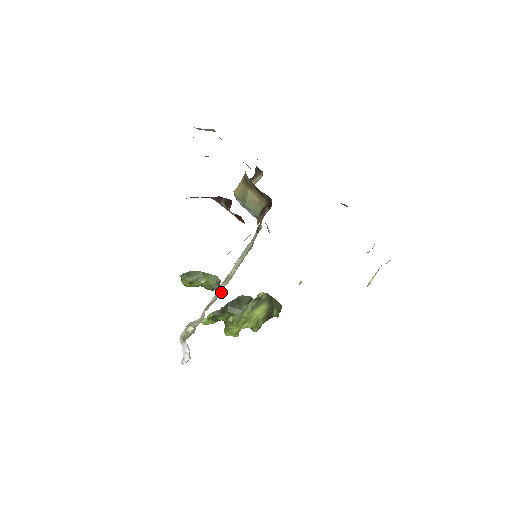
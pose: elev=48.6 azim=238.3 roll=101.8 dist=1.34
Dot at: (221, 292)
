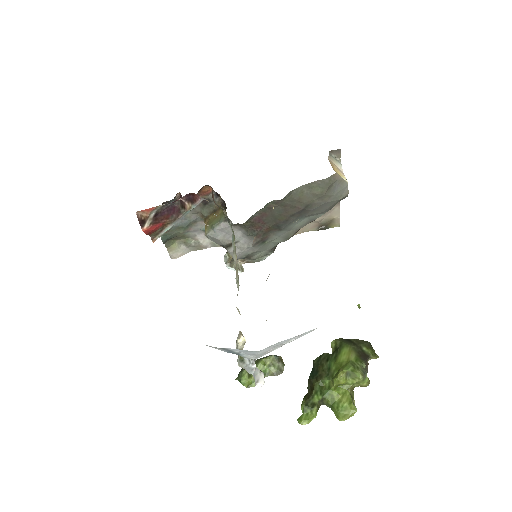
Dot at: (238, 281)
